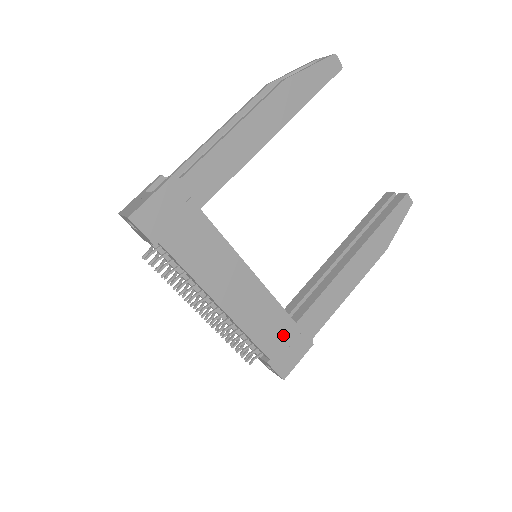
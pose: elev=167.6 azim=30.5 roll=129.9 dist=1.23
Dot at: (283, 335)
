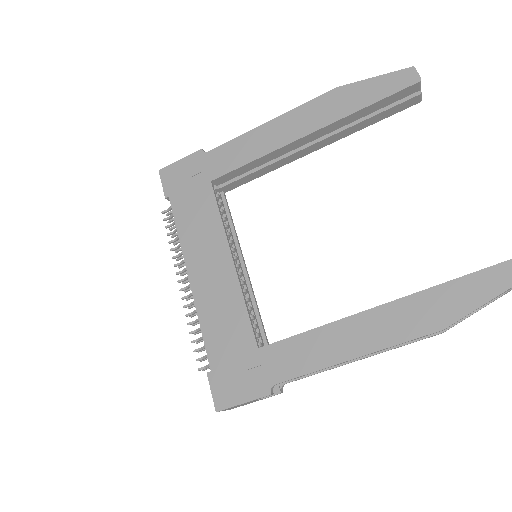
Dot at: (237, 352)
